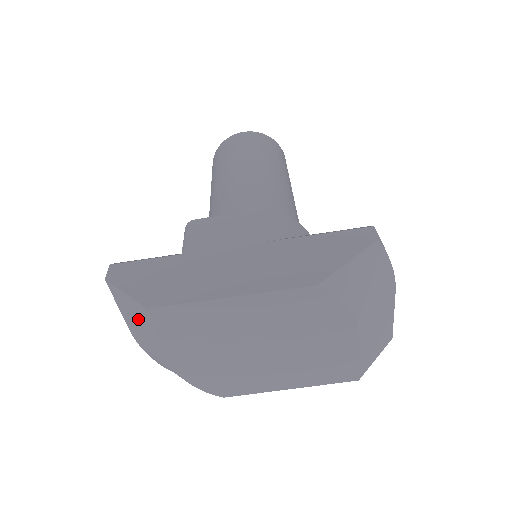
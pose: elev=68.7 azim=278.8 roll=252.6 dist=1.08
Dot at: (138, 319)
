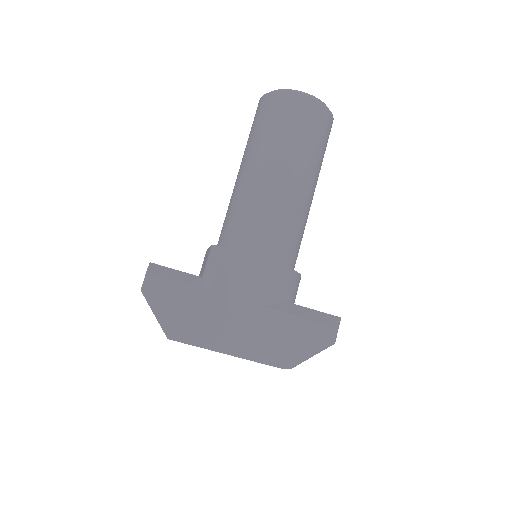
Dot at: occluded
